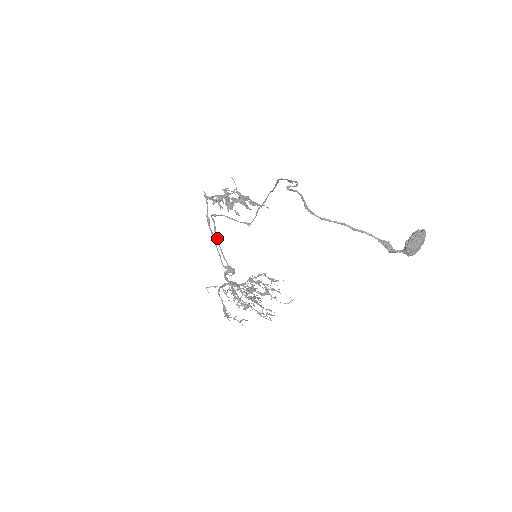
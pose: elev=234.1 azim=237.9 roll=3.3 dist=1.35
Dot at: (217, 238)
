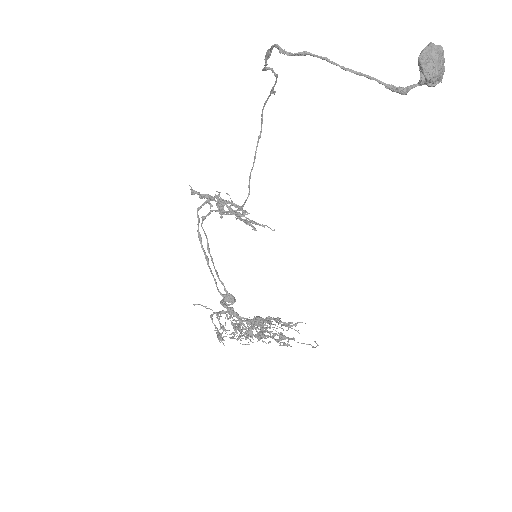
Dot at: (210, 256)
